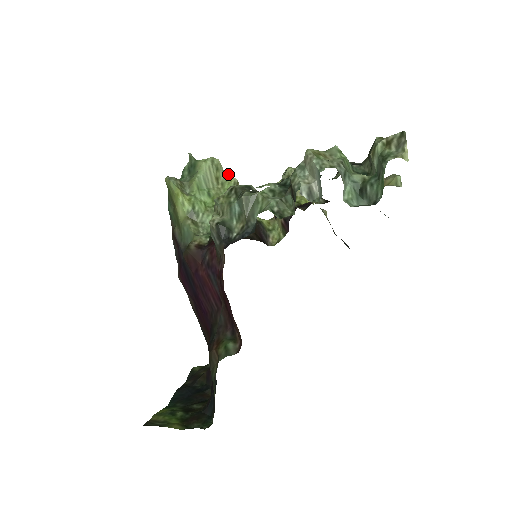
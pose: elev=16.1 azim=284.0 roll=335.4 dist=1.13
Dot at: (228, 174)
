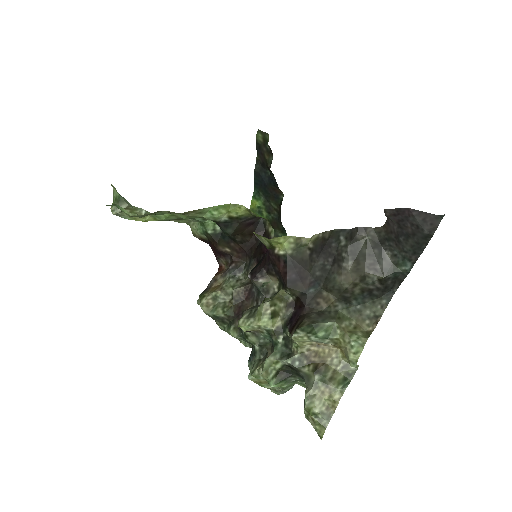
Dot at: occluded
